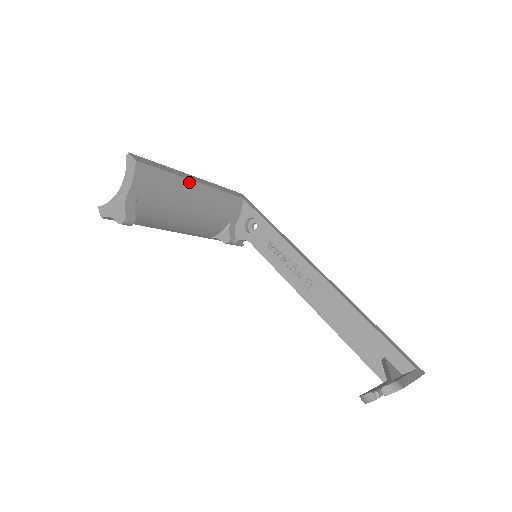
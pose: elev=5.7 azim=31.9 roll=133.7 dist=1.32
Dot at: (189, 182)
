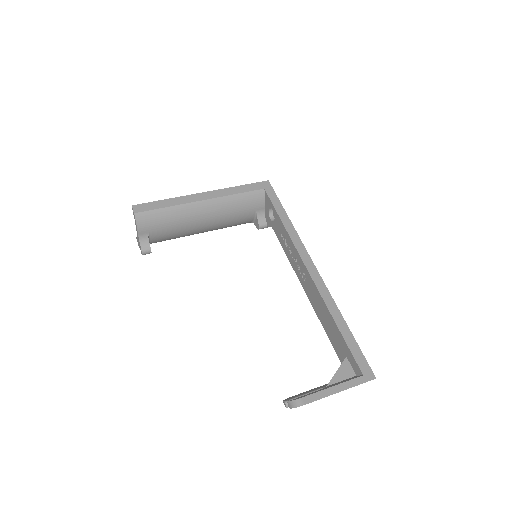
Dot at: (192, 204)
